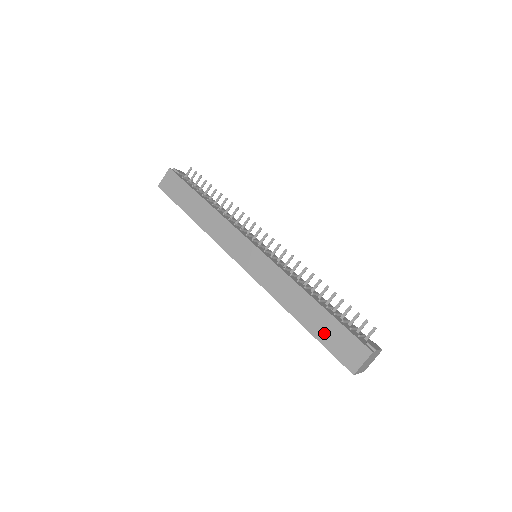
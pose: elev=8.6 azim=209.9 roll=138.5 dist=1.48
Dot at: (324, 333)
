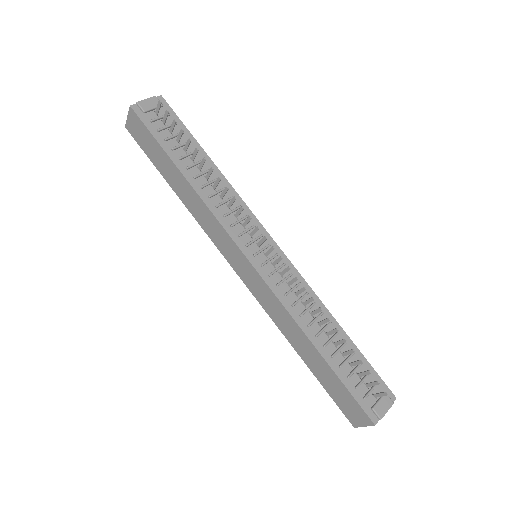
Dot at: (326, 382)
